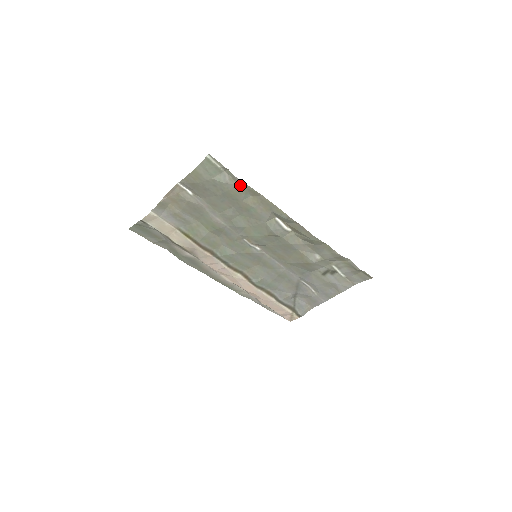
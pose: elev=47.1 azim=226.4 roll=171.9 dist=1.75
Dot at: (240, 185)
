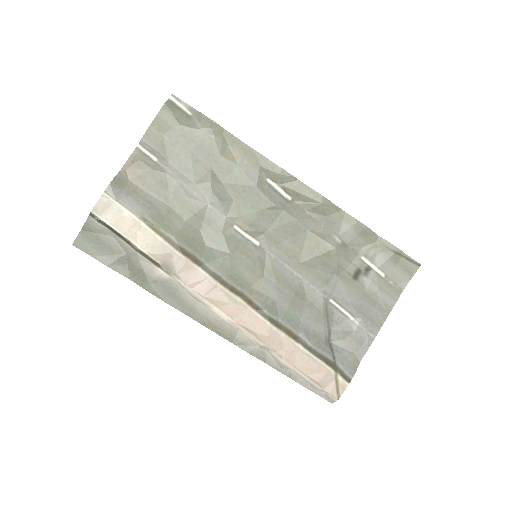
Dot at: (214, 129)
